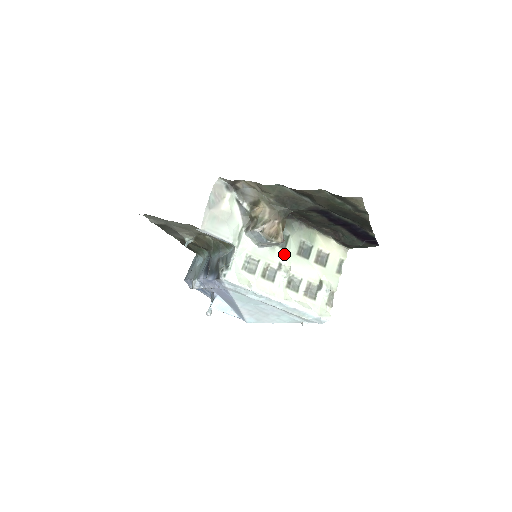
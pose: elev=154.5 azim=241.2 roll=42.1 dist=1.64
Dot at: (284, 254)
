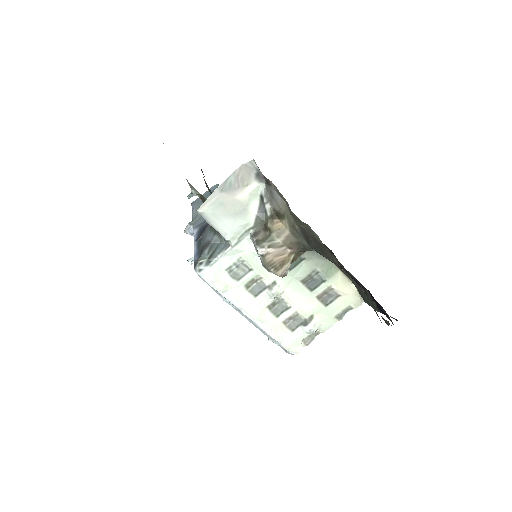
Dot at: occluded
